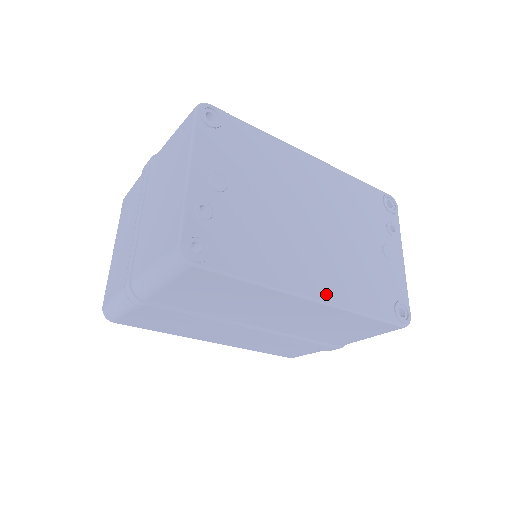
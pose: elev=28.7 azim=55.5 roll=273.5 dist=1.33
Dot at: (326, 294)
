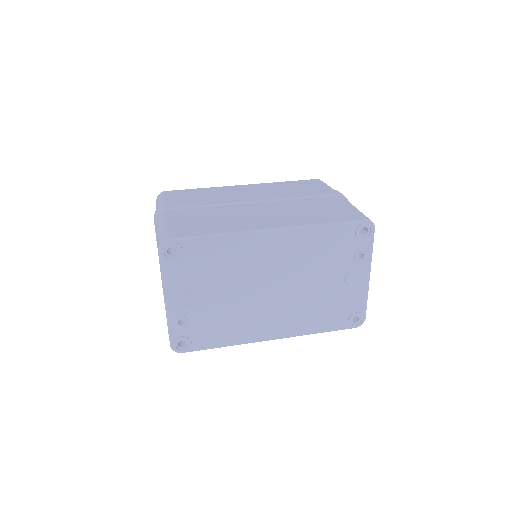
Dot at: (282, 333)
